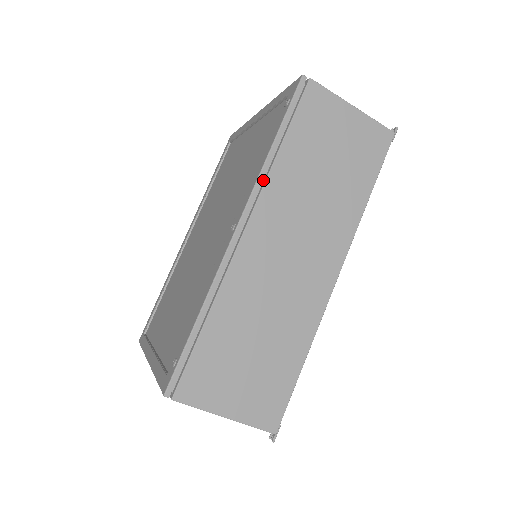
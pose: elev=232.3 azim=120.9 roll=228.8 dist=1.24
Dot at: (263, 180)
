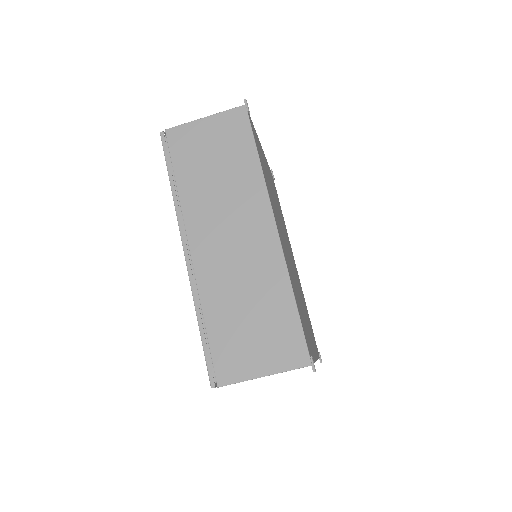
Dot at: (182, 211)
